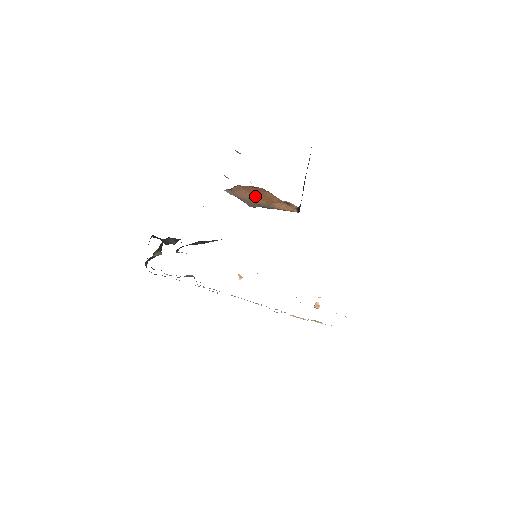
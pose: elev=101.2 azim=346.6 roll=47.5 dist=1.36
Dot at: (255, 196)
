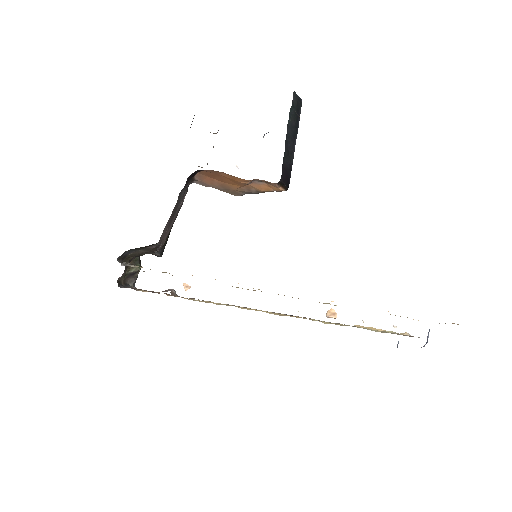
Dot at: (223, 181)
